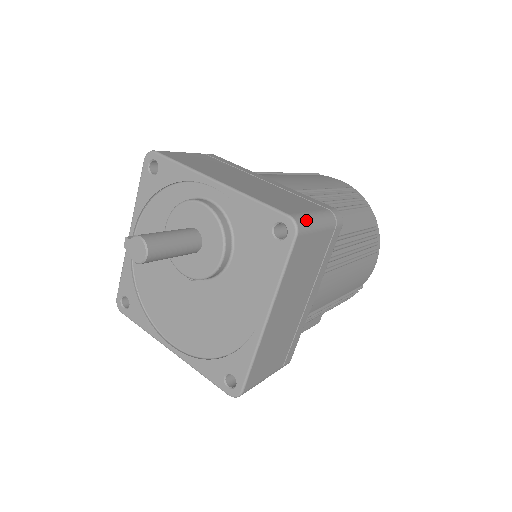
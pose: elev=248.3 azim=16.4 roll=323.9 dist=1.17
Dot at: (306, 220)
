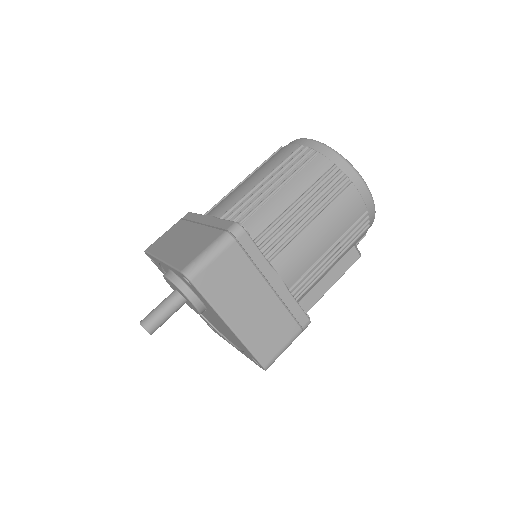
Dot at: (195, 264)
